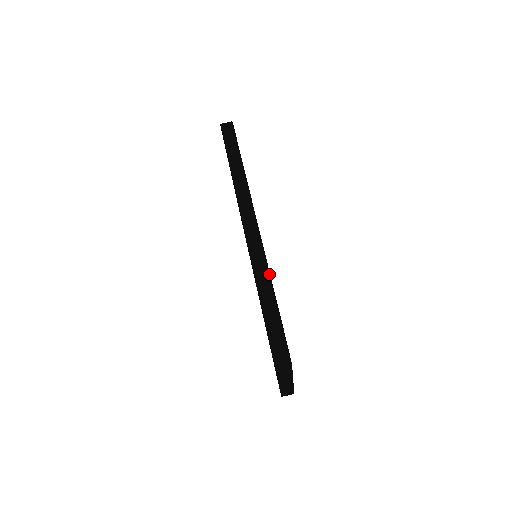
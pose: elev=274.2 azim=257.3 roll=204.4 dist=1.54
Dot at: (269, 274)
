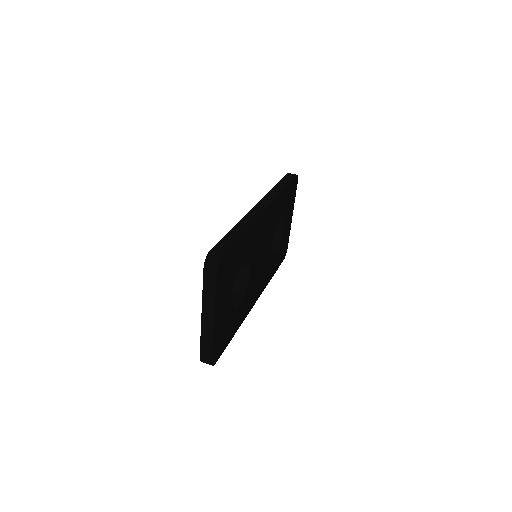
Dot at: (249, 226)
